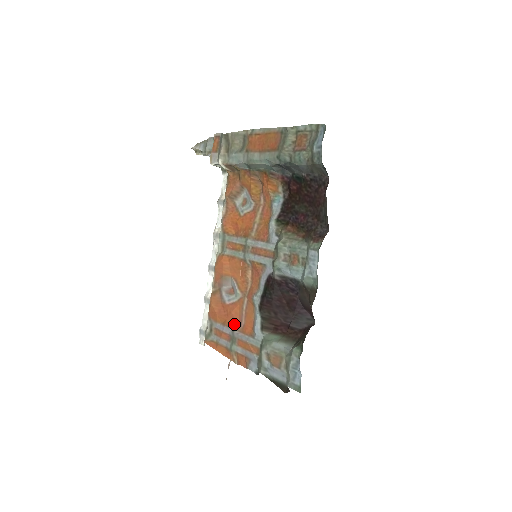
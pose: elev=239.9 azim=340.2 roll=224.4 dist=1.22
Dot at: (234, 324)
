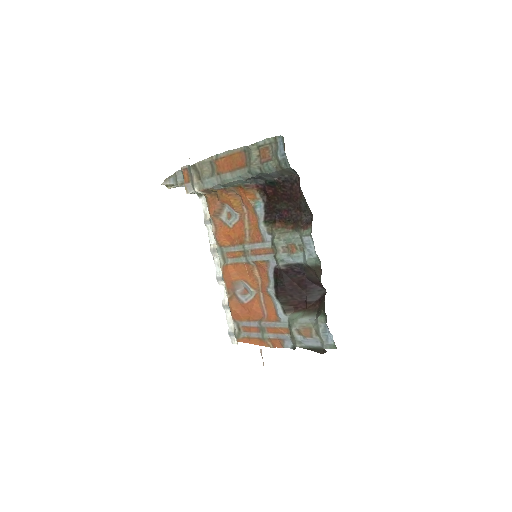
Dot at: (258, 317)
